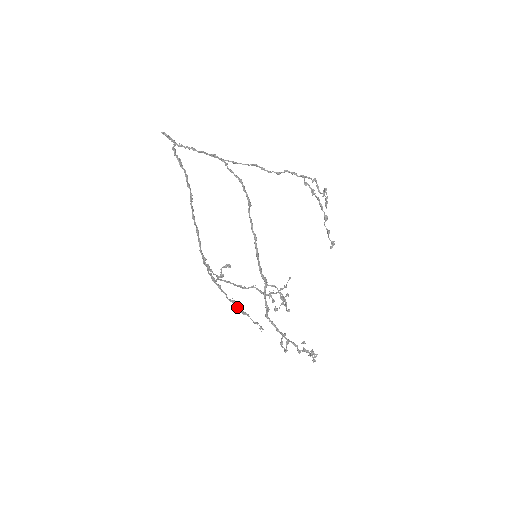
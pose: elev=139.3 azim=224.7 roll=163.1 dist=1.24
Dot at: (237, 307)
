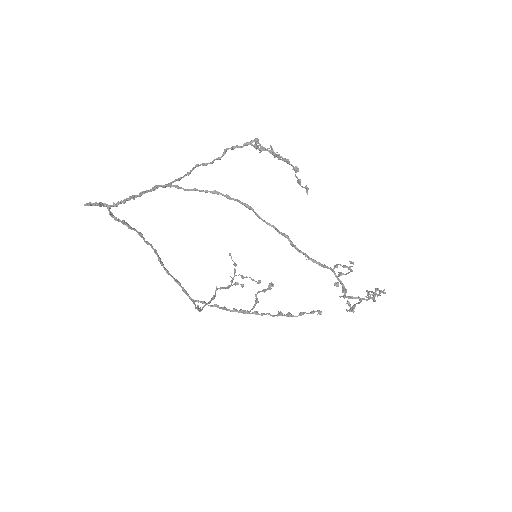
Dot at: (290, 315)
